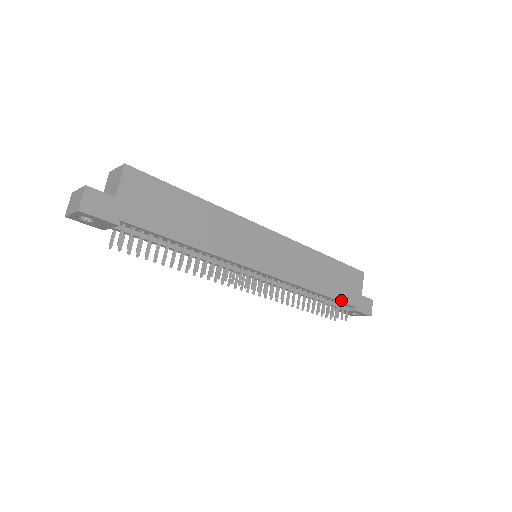
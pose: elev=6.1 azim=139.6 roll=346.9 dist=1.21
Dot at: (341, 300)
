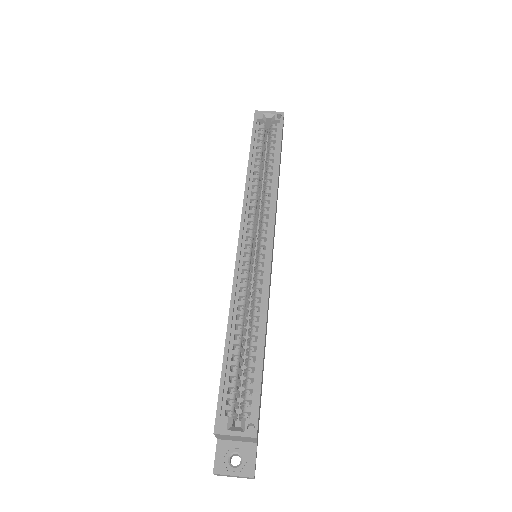
Dot at: occluded
